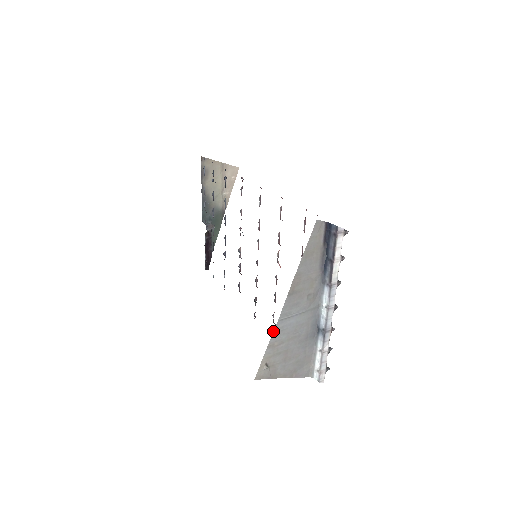
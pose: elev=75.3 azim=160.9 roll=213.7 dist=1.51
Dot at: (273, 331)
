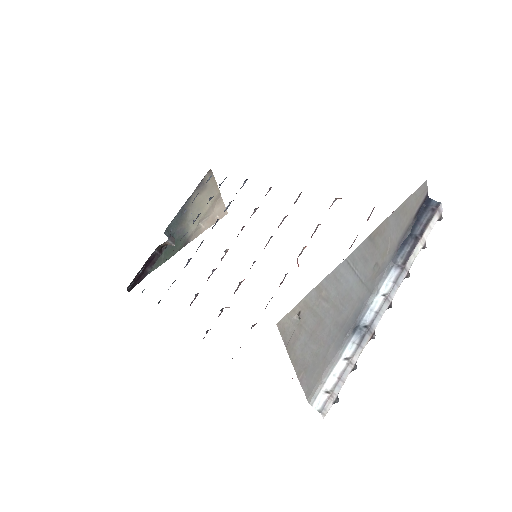
Dot at: occluded
